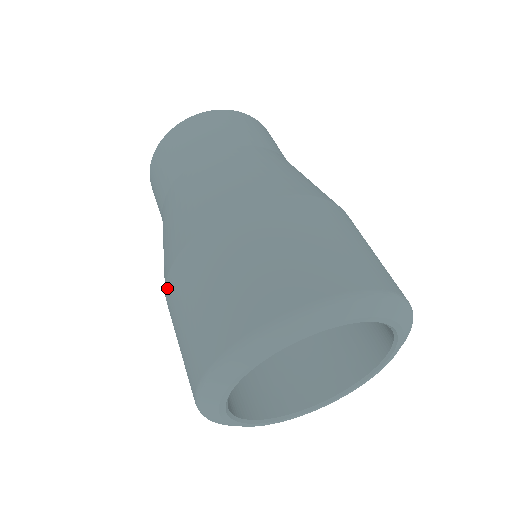
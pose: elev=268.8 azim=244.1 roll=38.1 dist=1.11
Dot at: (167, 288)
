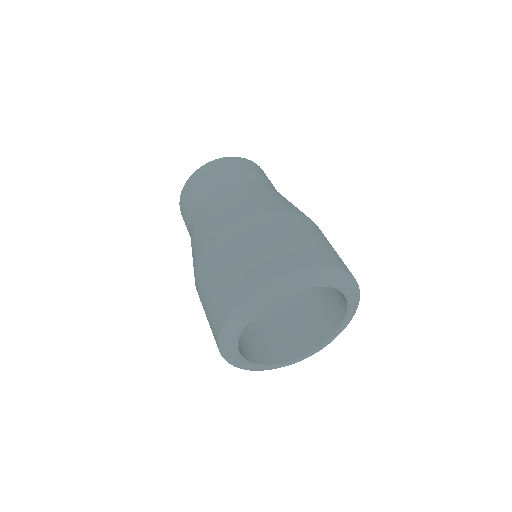
Dot at: (196, 283)
